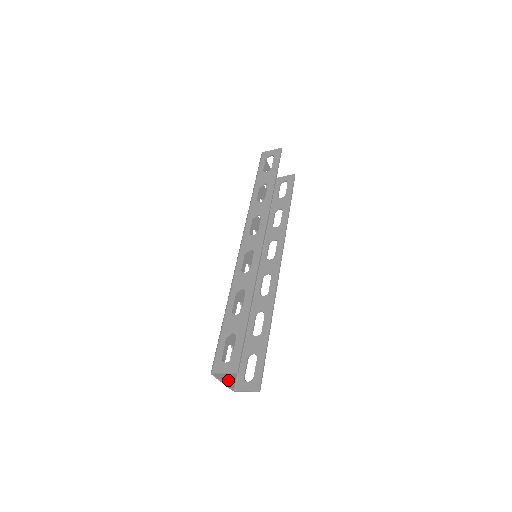
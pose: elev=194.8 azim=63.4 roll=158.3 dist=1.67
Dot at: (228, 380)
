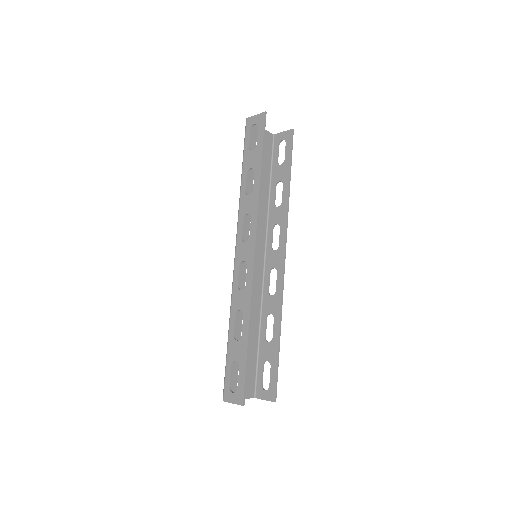
Dot at: (245, 393)
